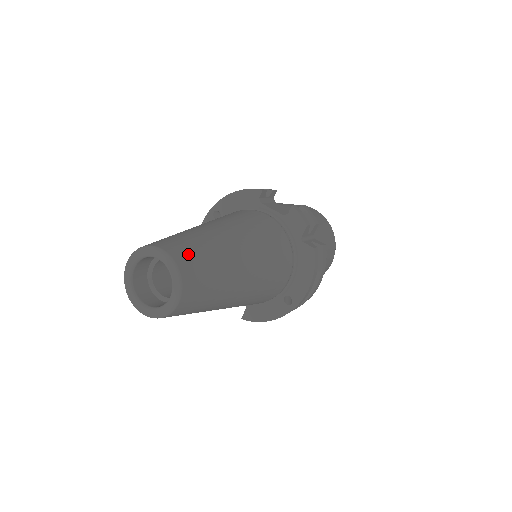
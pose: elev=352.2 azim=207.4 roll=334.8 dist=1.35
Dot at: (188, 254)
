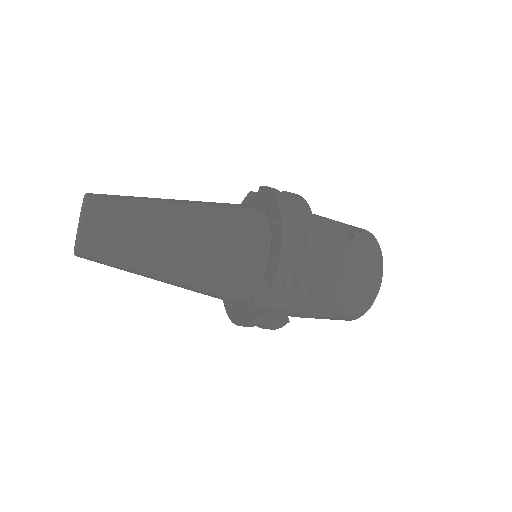
Dot at: occluded
